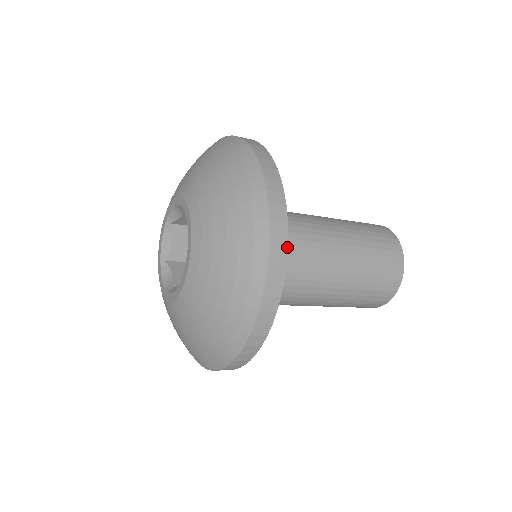
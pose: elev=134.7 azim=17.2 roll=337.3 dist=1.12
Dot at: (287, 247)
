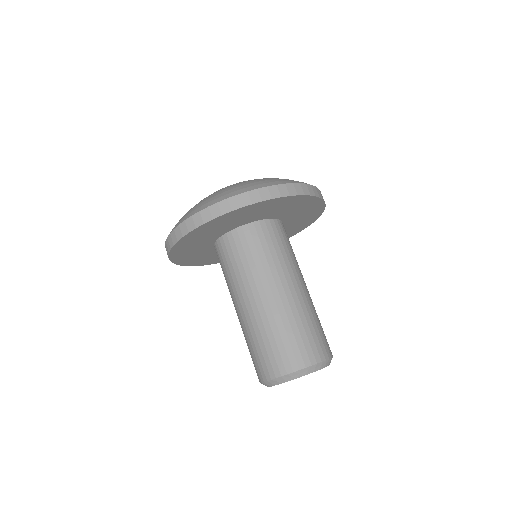
Dot at: (274, 198)
